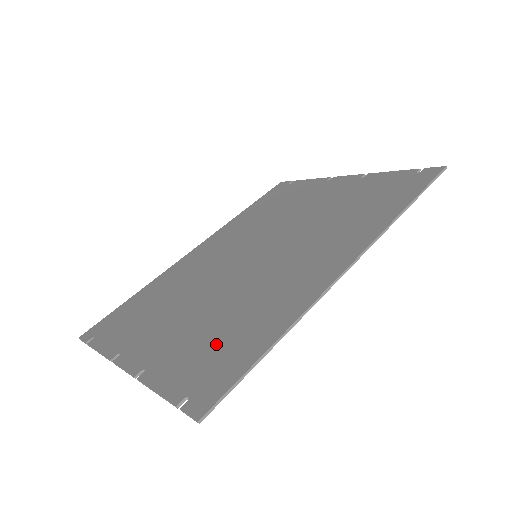
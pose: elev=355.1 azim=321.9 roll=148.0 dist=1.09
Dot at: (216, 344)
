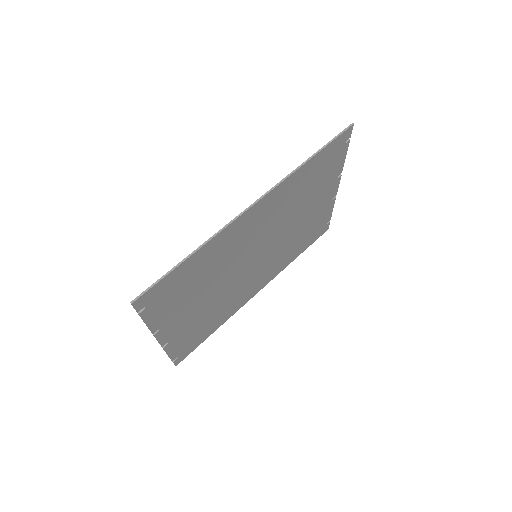
Dot at: (182, 287)
